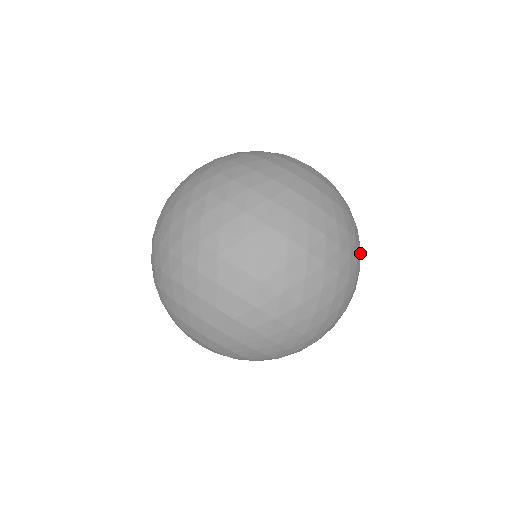
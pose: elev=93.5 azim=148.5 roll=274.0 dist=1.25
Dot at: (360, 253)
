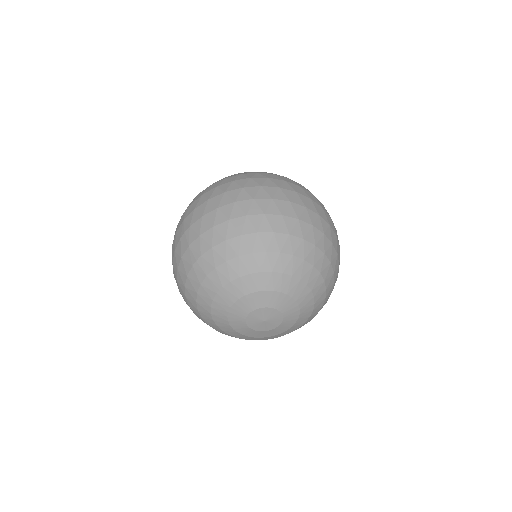
Dot at: occluded
